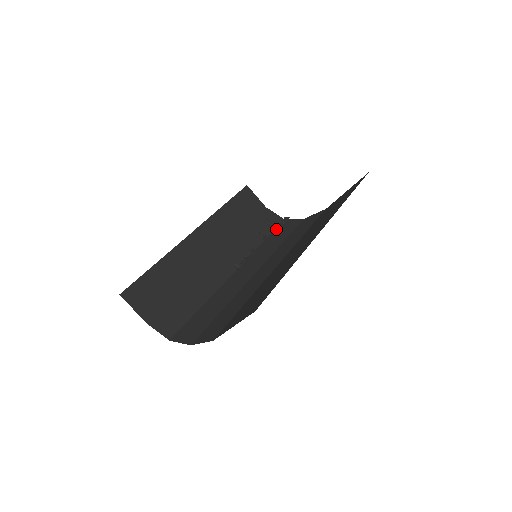
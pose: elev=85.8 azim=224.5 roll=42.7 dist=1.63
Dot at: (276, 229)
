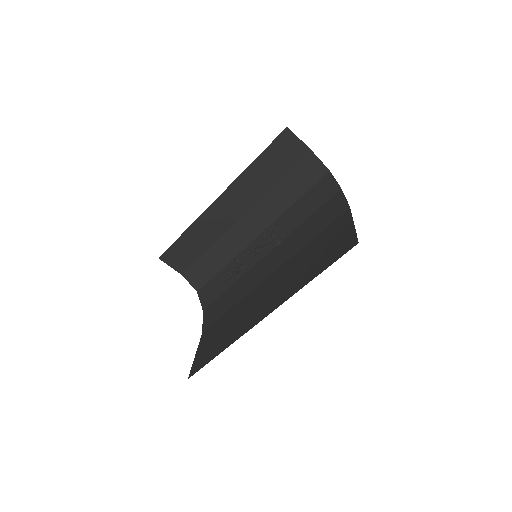
Dot at: (313, 187)
